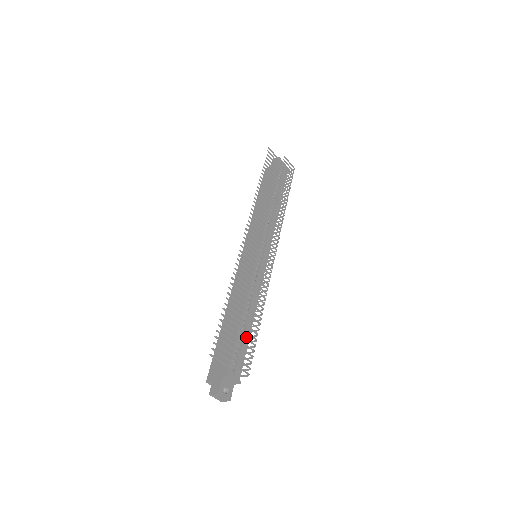
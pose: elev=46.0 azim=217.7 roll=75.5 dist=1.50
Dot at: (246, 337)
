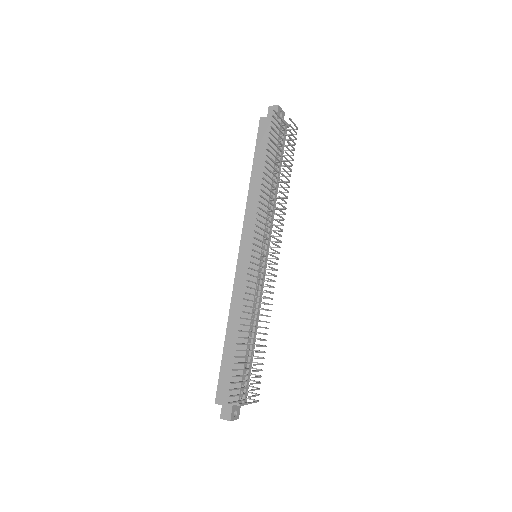
Dot at: (251, 356)
